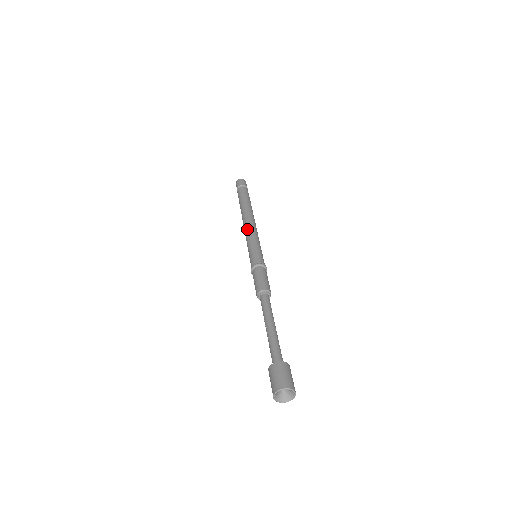
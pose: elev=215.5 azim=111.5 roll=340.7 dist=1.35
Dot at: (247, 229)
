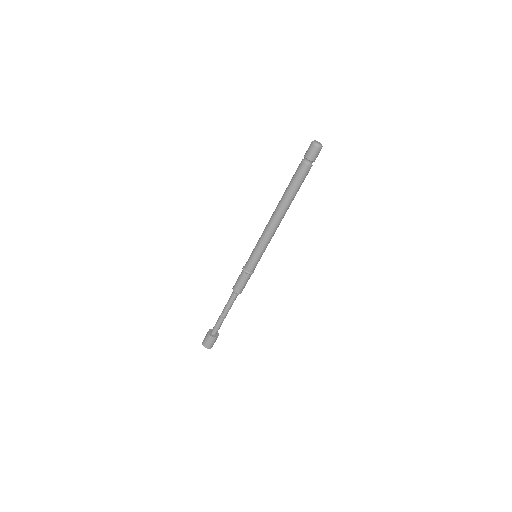
Dot at: (271, 233)
